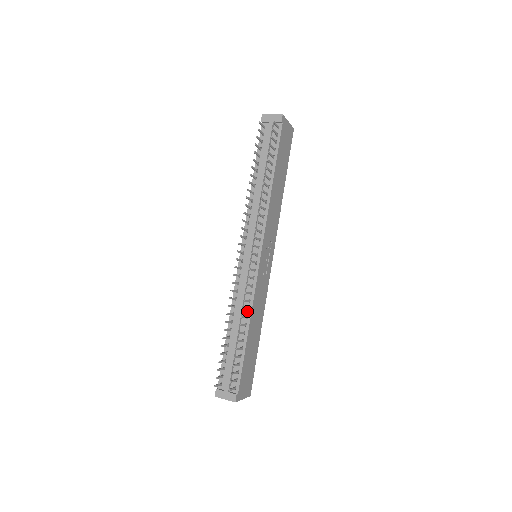
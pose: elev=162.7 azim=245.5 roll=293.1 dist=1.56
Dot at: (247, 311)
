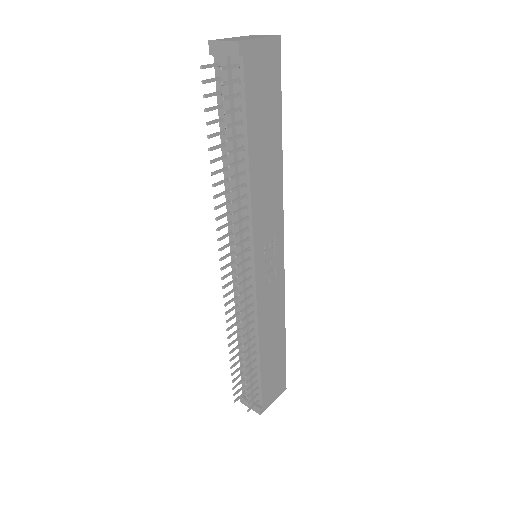
Dot at: (253, 330)
